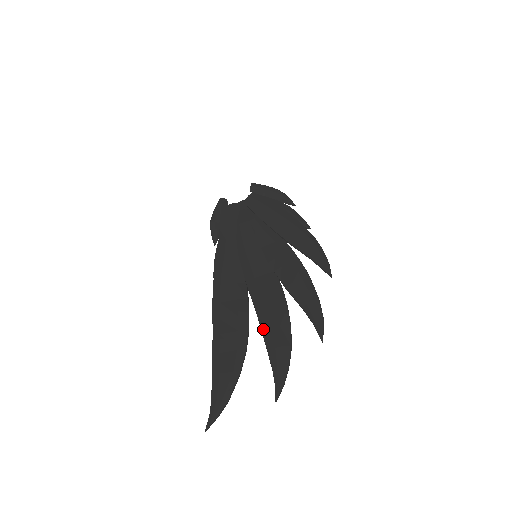
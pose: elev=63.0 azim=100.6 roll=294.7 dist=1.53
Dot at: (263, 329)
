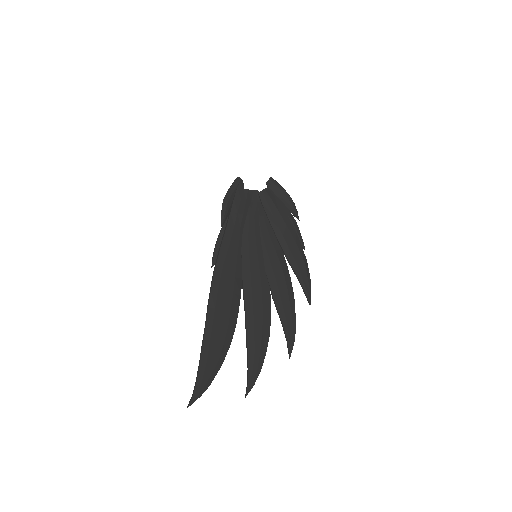
Dot at: (248, 330)
